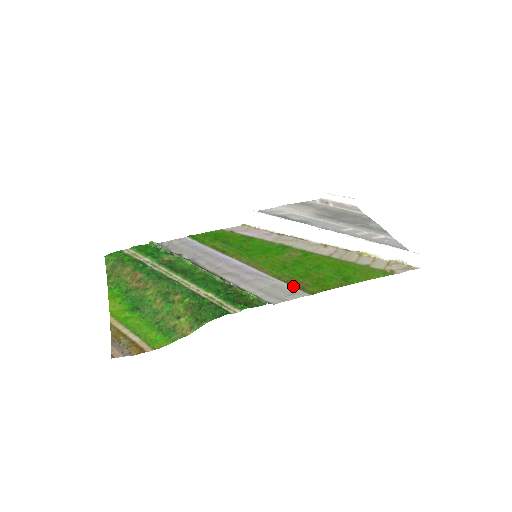
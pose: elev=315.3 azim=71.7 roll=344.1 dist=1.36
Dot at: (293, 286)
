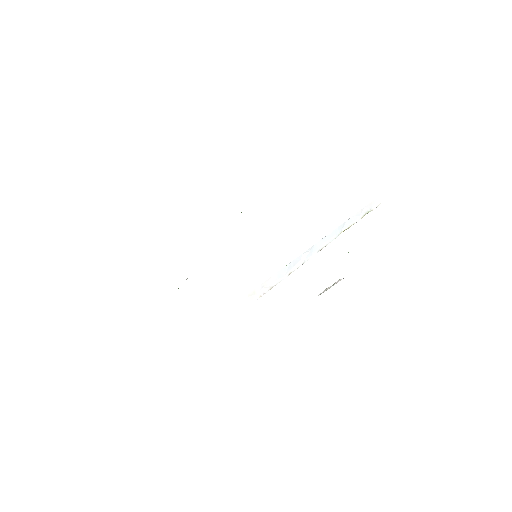
Dot at: occluded
